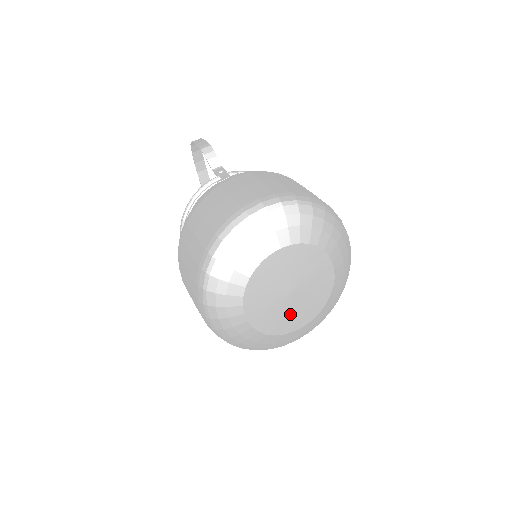
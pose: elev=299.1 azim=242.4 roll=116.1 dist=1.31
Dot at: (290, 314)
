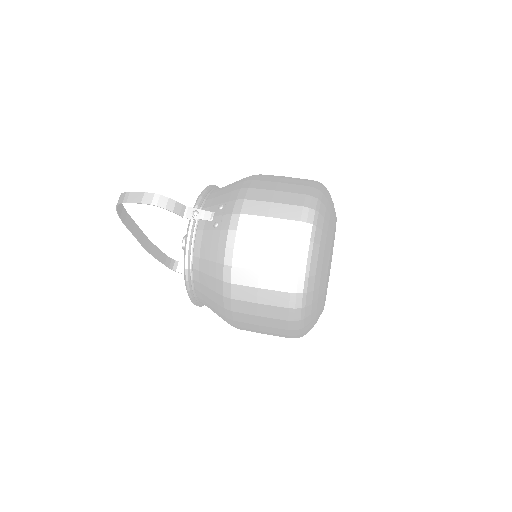
Dot at: occluded
